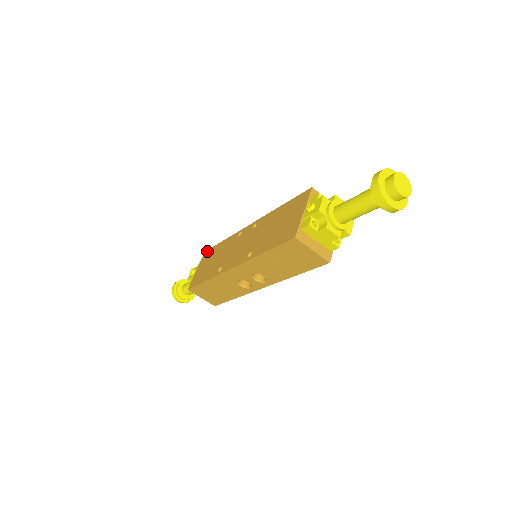
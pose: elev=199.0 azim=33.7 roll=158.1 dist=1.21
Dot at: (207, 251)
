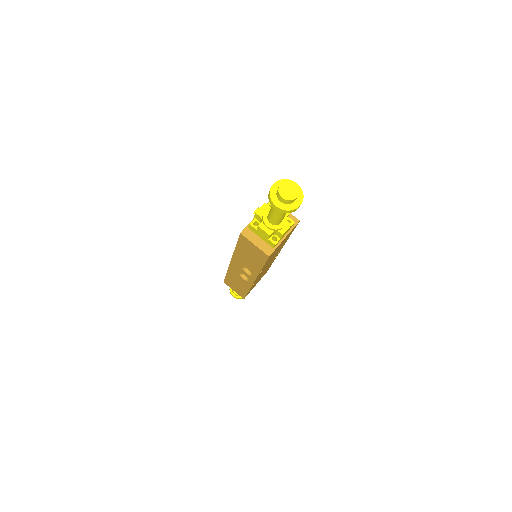
Dot at: occluded
